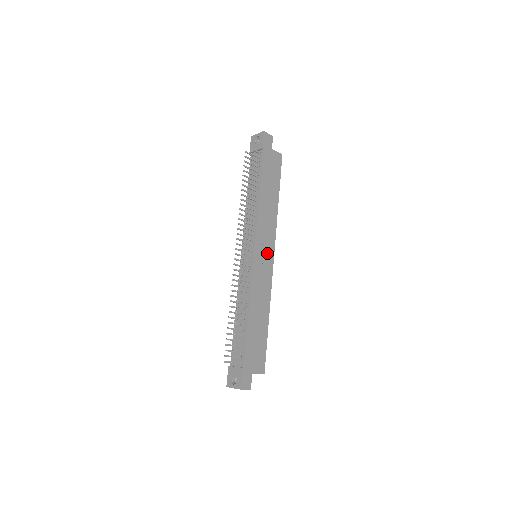
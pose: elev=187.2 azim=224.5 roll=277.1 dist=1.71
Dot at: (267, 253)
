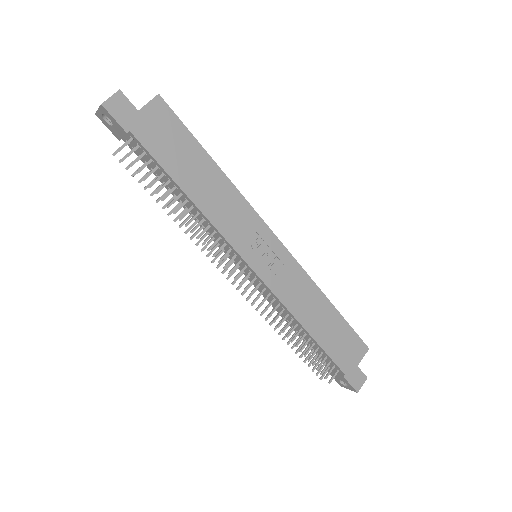
Dot at: (265, 245)
